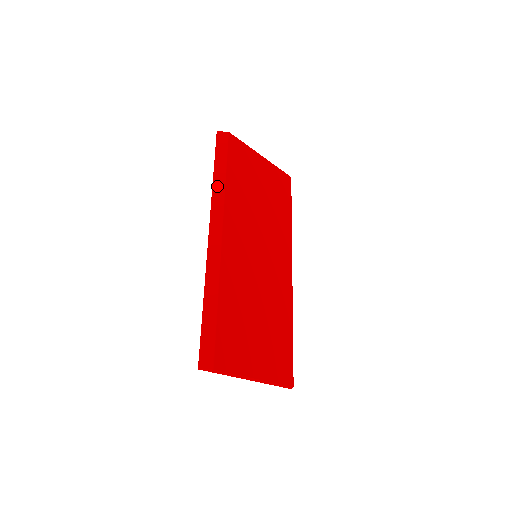
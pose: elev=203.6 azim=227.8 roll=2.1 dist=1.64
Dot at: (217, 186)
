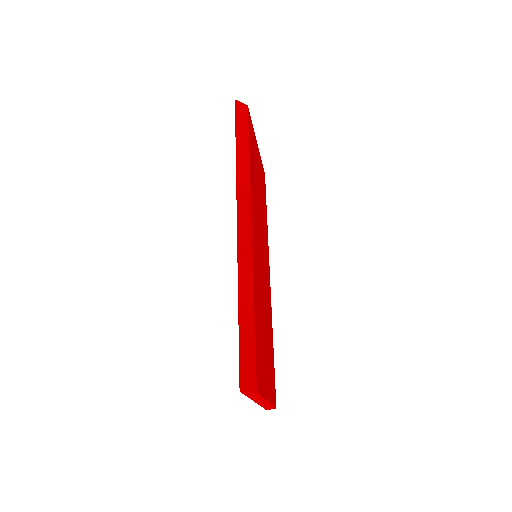
Dot at: (242, 166)
